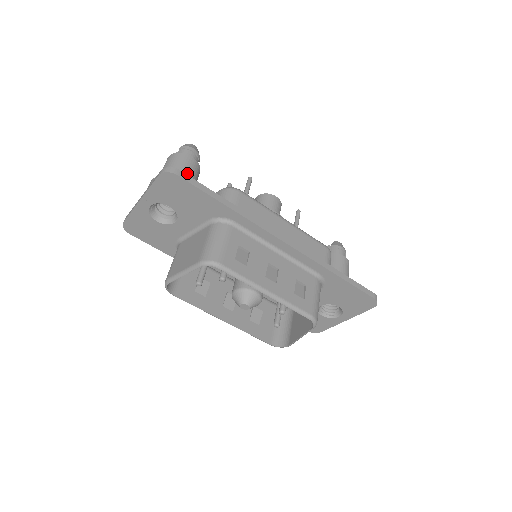
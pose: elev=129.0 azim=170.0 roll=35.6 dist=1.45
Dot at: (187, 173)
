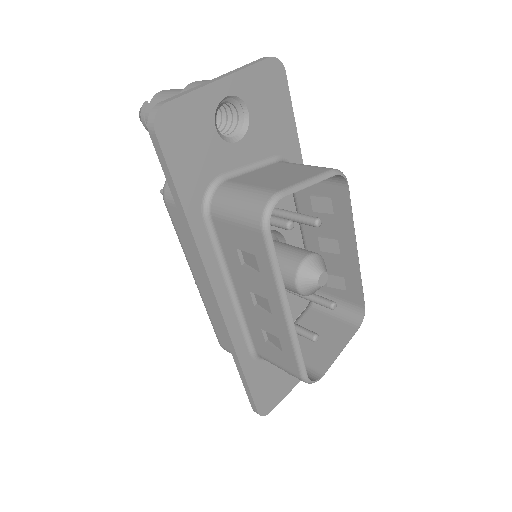
Dot at: occluded
